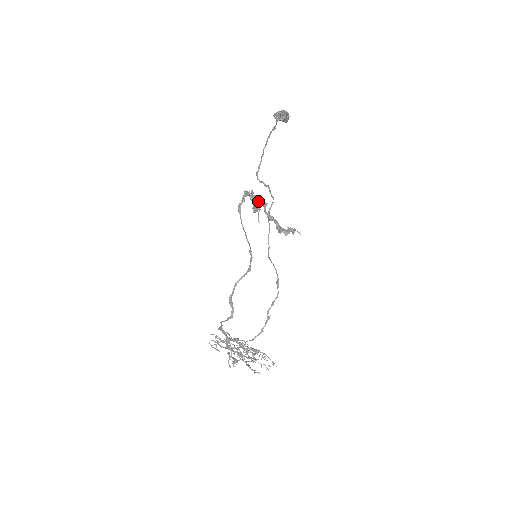
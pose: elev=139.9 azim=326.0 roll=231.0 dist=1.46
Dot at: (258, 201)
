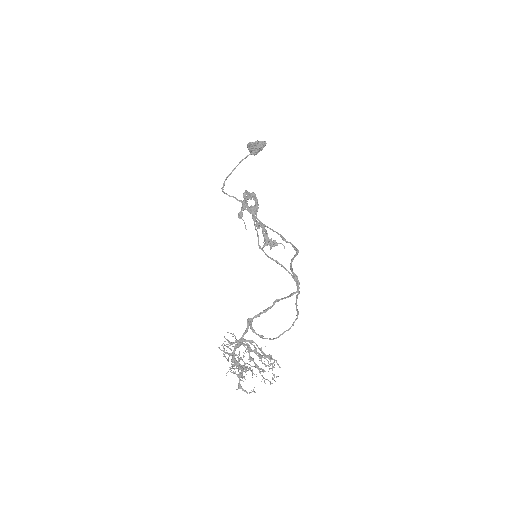
Dot at: (245, 208)
